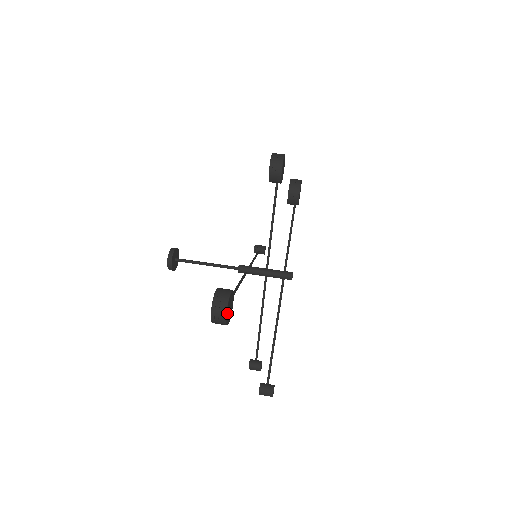
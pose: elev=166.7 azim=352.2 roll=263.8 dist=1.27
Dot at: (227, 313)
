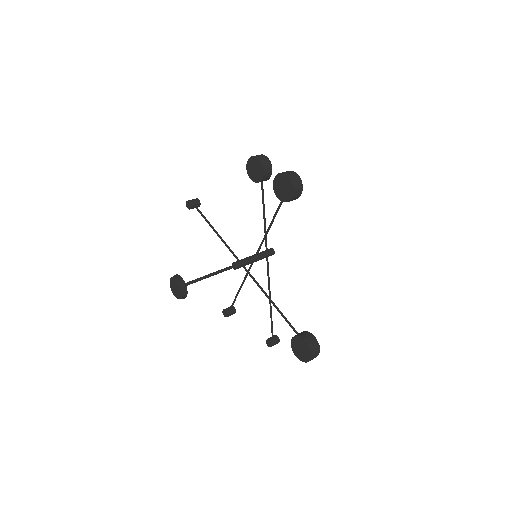
Dot at: occluded
